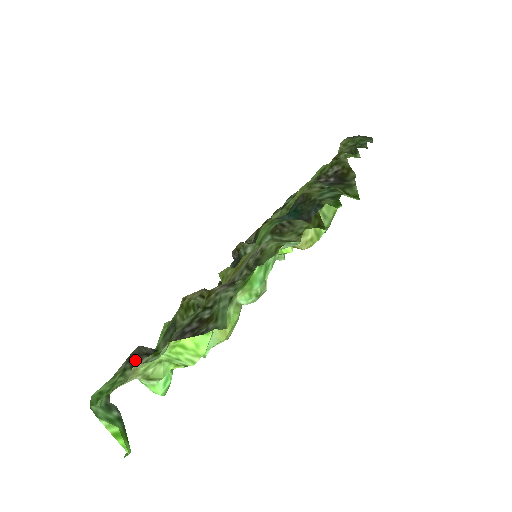
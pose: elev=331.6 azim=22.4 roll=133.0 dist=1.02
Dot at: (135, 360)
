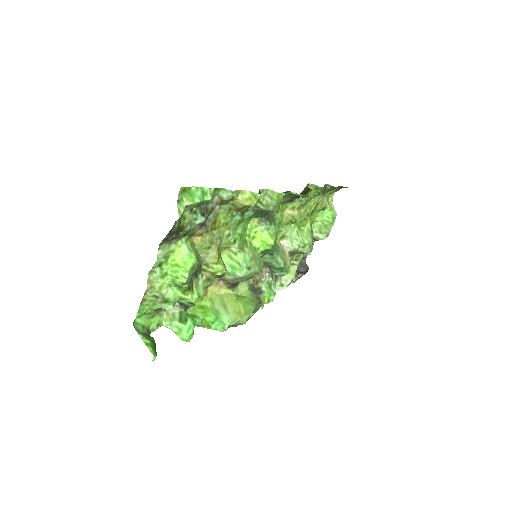
Dot at: occluded
